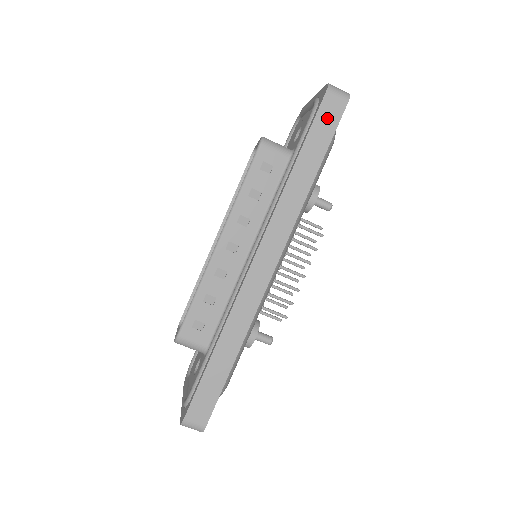
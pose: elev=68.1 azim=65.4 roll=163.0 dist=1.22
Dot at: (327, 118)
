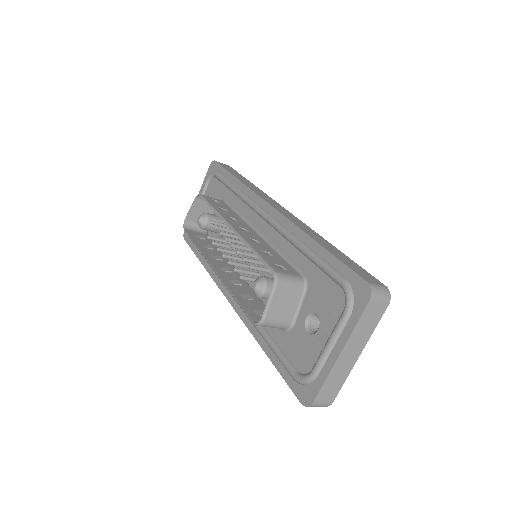
Dot at: occluded
